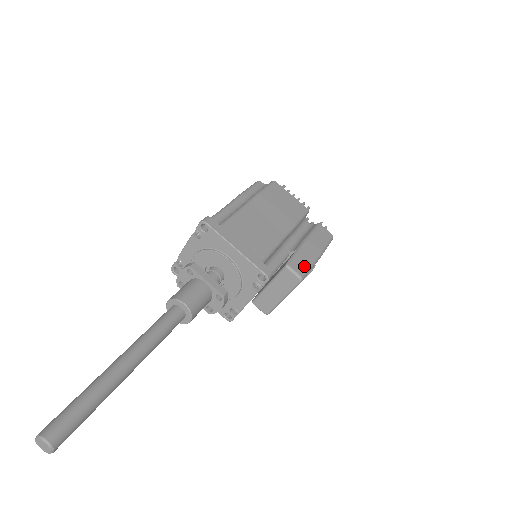
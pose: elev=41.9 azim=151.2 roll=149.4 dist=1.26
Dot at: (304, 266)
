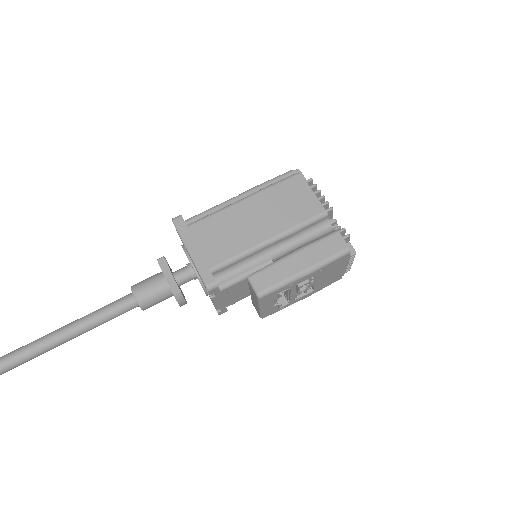
Dot at: (271, 282)
